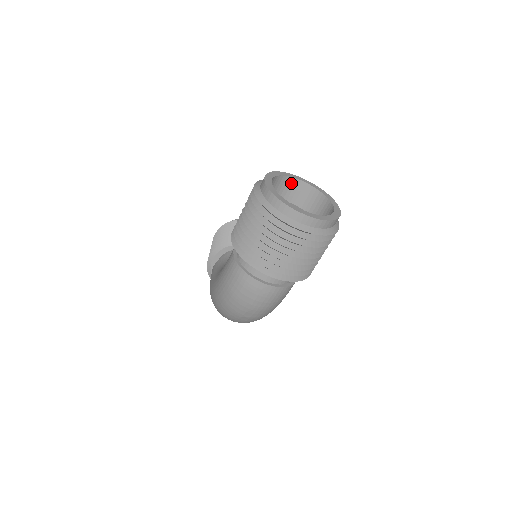
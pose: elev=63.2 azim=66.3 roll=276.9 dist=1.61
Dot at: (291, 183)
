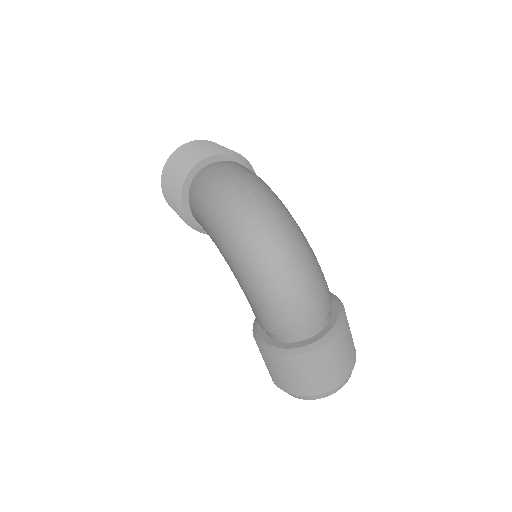
Dot at: occluded
